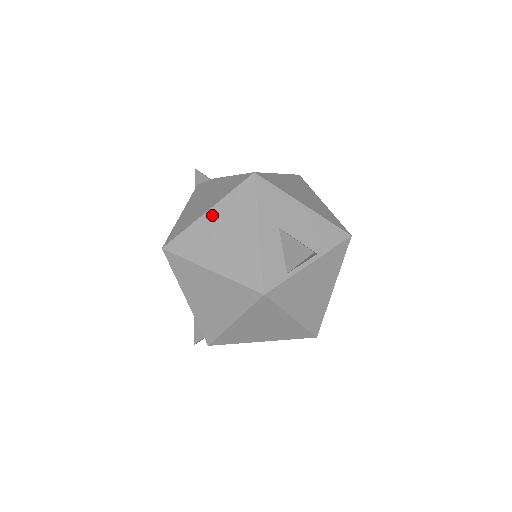
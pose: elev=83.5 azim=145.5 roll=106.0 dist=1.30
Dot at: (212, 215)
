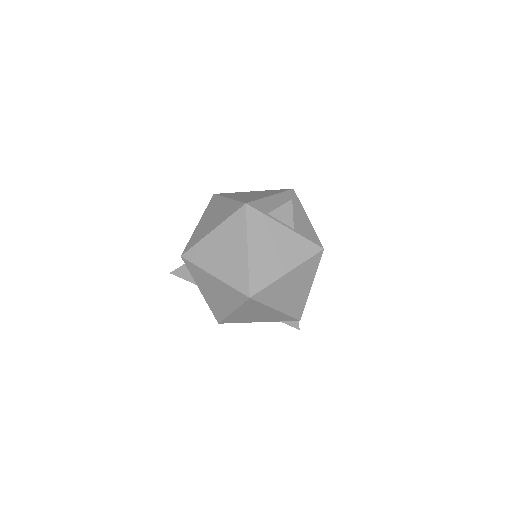
Dot at: (254, 192)
